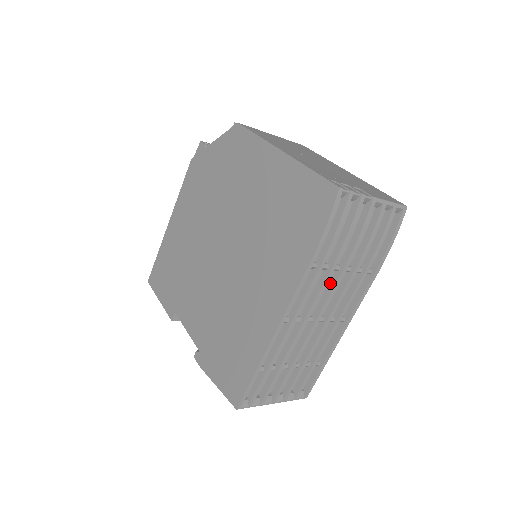
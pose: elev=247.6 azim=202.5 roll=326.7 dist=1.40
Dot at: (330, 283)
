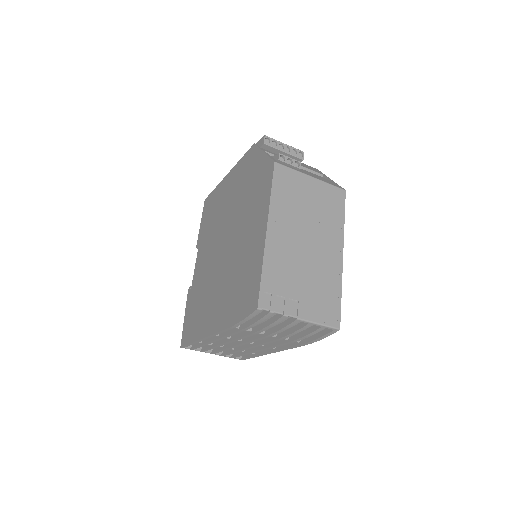
Dot at: (257, 334)
